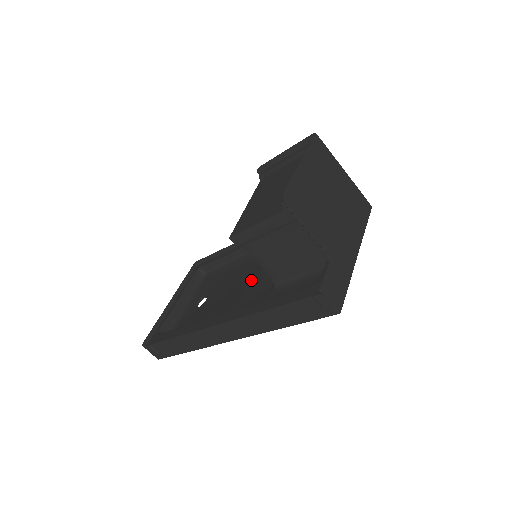
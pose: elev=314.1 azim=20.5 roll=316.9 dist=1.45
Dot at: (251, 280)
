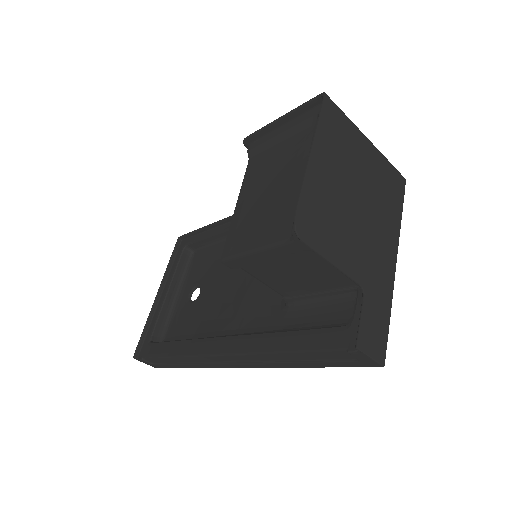
Dot at: (253, 280)
